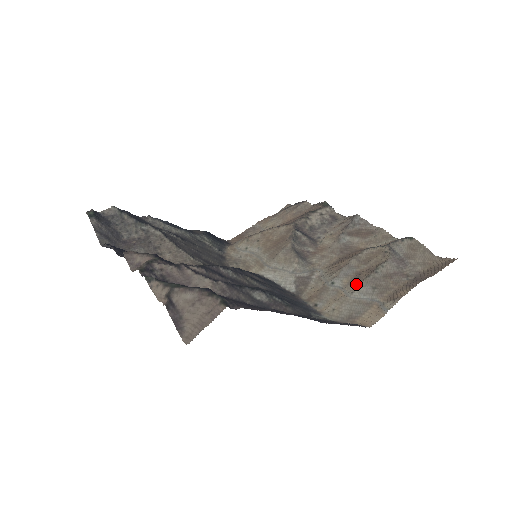
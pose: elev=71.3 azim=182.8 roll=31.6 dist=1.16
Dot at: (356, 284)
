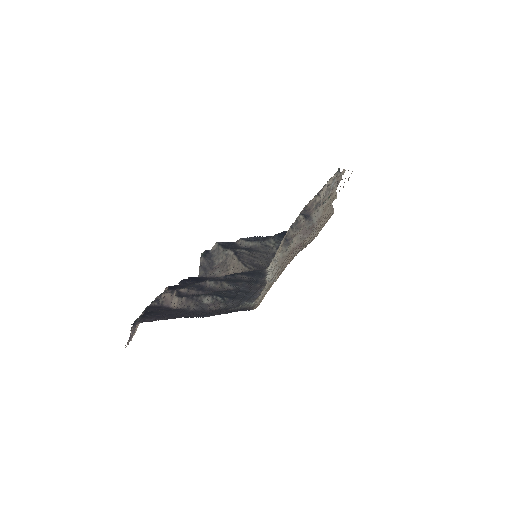
Dot at: occluded
